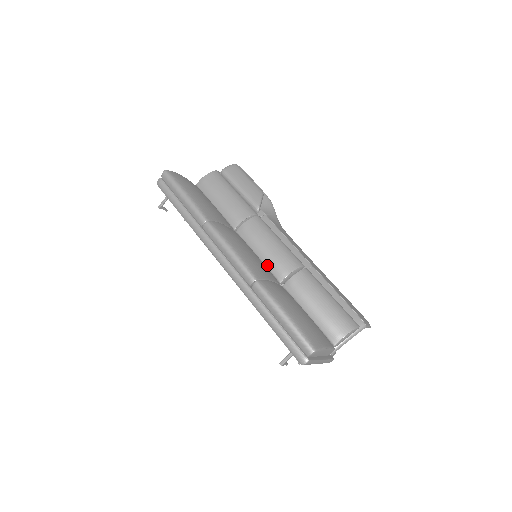
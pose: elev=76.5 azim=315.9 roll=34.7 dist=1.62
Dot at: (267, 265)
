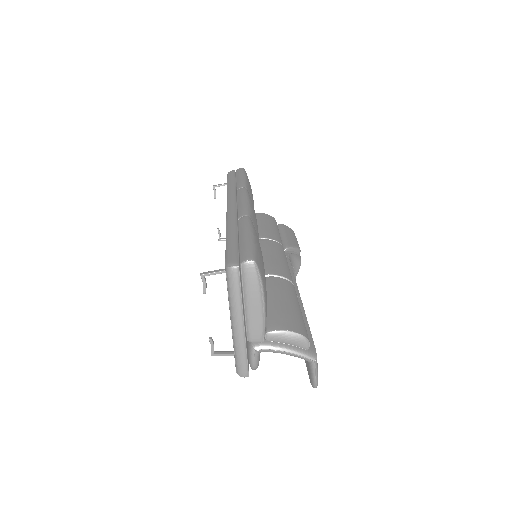
Dot at: occluded
